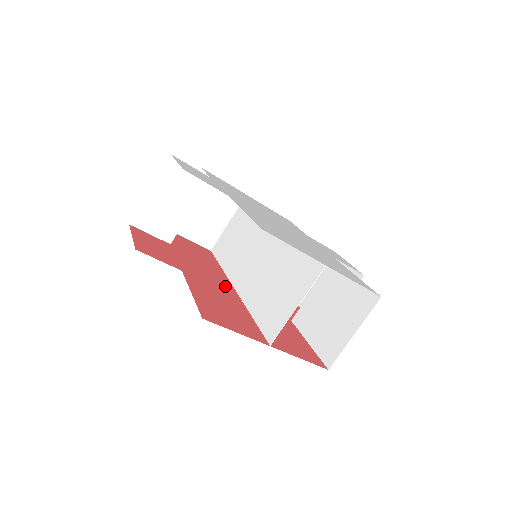
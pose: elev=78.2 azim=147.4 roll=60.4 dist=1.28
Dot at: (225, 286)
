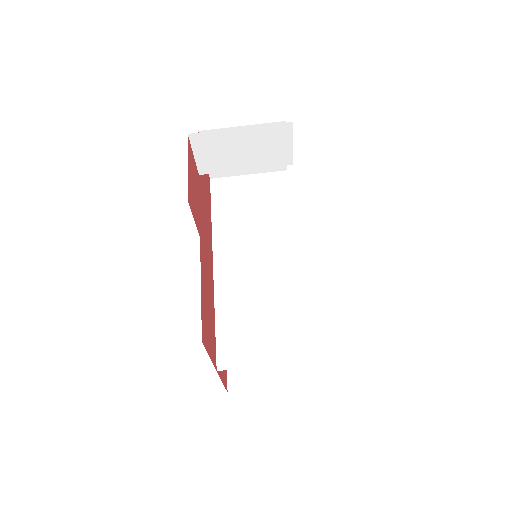
Dot at: (211, 259)
